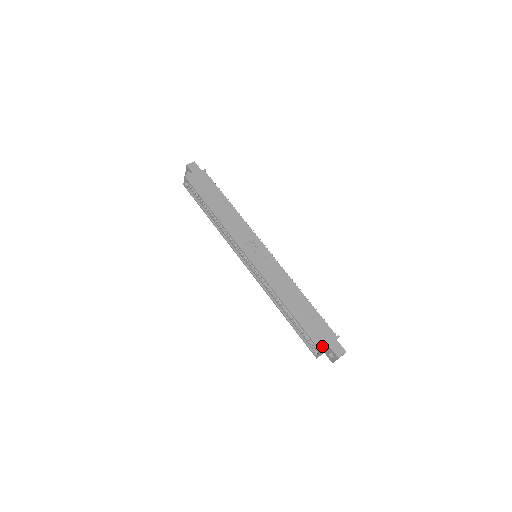
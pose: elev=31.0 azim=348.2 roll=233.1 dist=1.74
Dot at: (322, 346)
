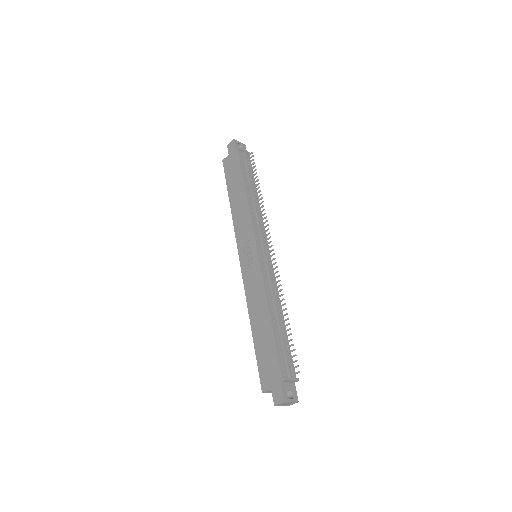
Dot at: (265, 385)
